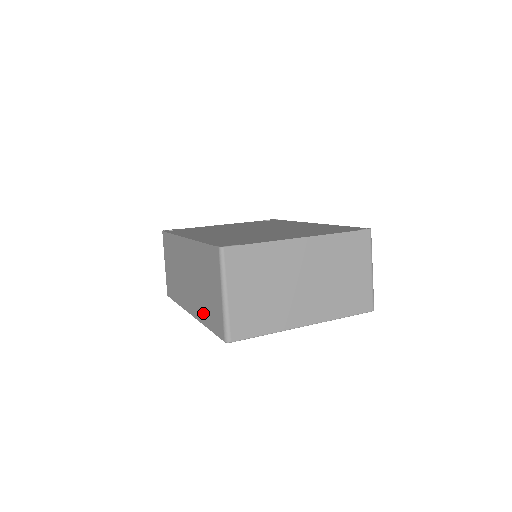
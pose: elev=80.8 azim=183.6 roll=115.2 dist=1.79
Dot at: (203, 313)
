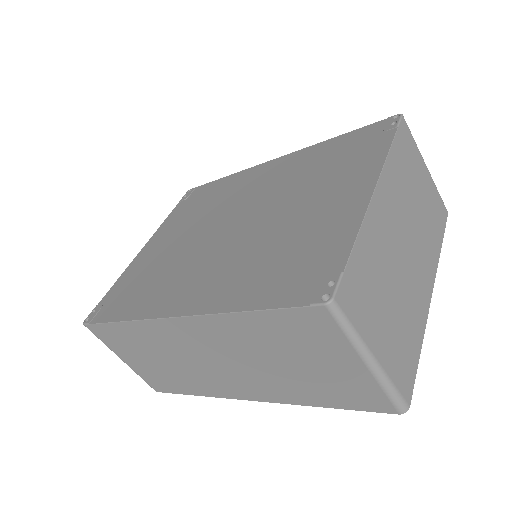
Dot at: (299, 394)
